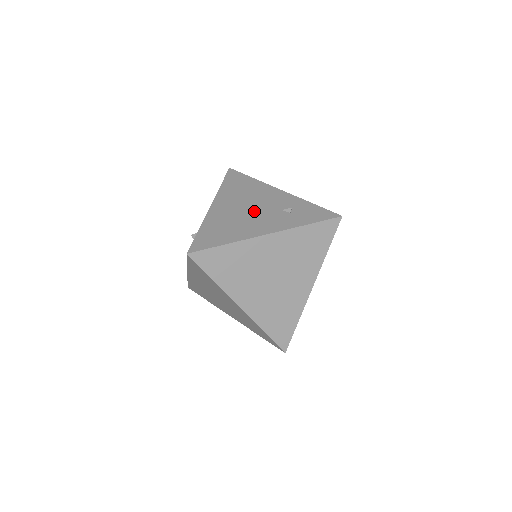
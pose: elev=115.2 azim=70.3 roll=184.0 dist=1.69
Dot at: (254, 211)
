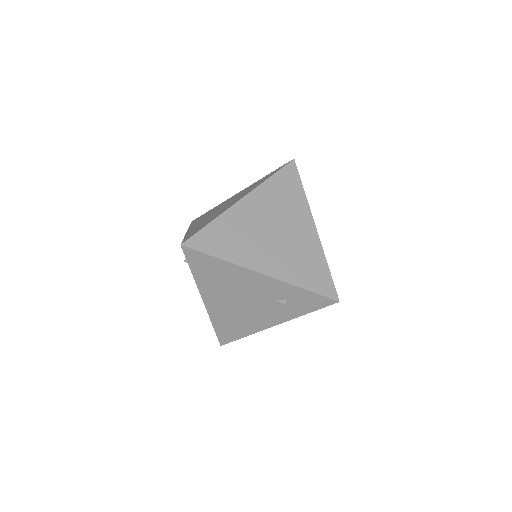
Dot at: (249, 305)
